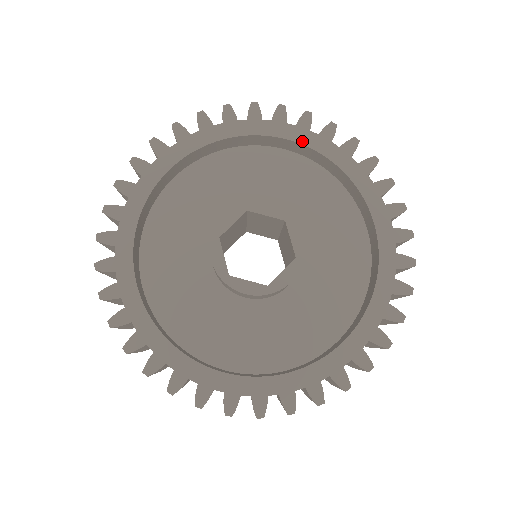
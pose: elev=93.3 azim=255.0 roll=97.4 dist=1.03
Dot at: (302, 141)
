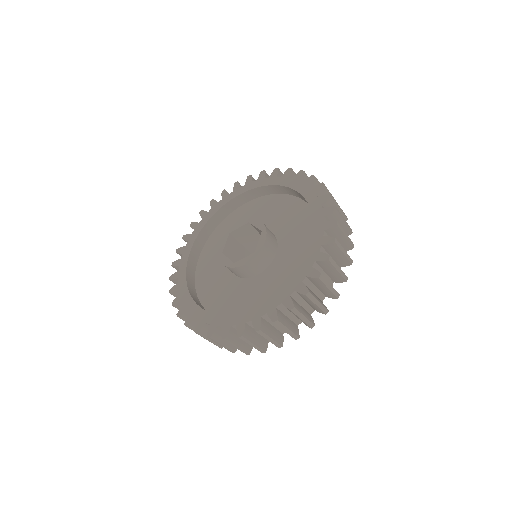
Dot at: (301, 191)
